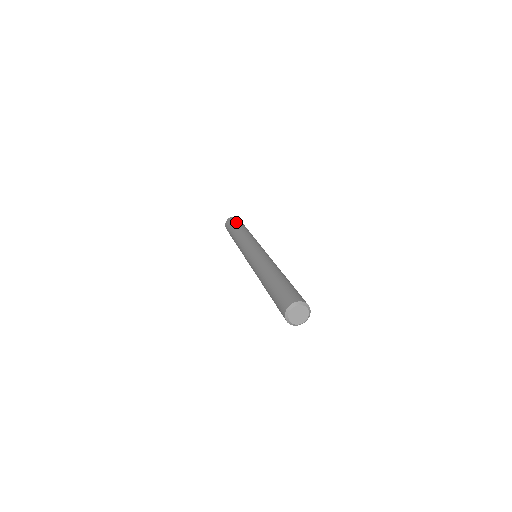
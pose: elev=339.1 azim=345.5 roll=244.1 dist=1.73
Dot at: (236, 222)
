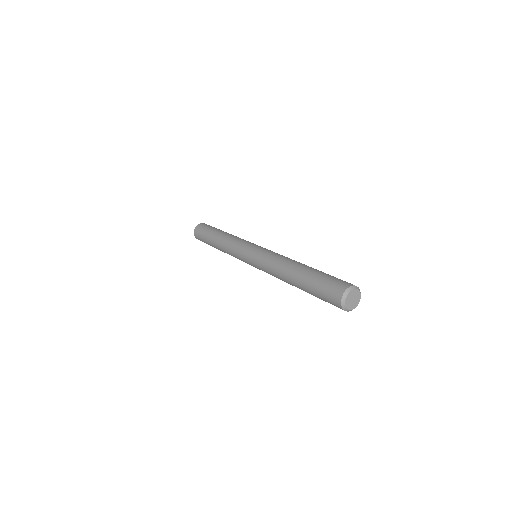
Dot at: (206, 230)
